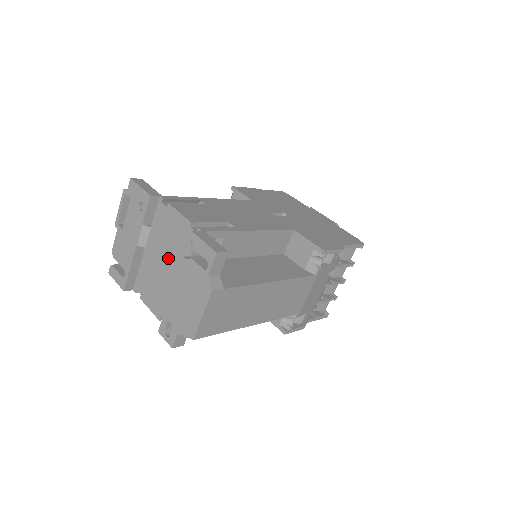
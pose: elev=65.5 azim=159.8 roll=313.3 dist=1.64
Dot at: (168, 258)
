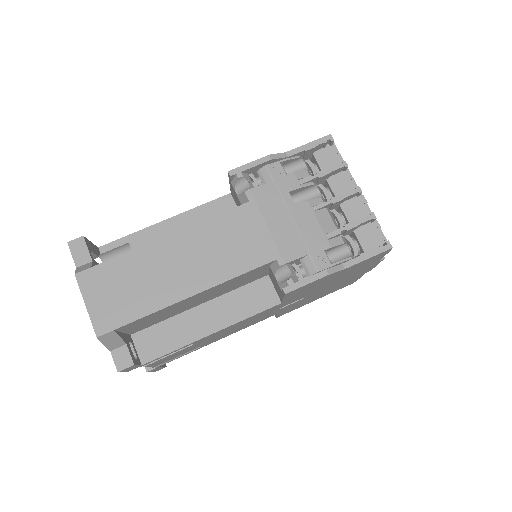
Dot at: occluded
